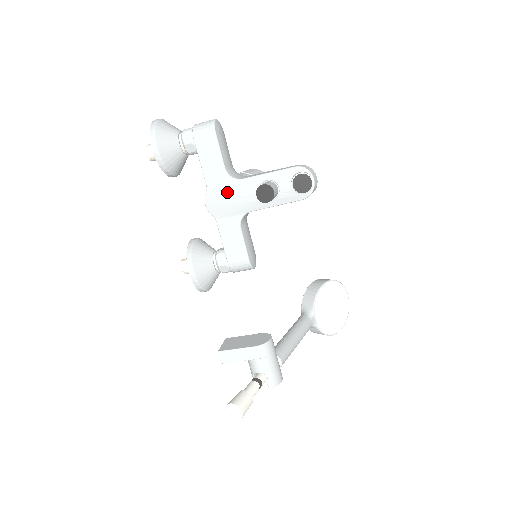
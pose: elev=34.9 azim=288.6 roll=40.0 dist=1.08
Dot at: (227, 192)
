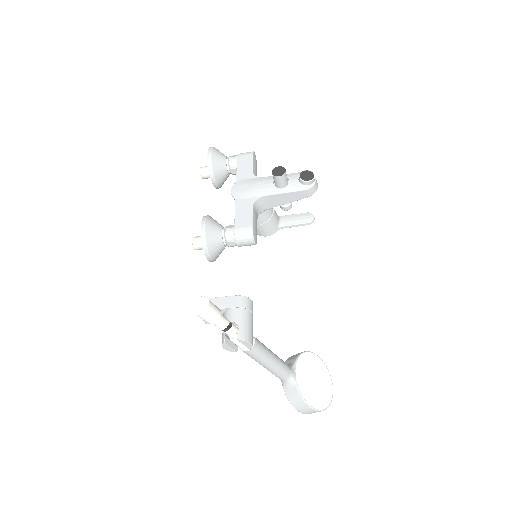
Dot at: (250, 183)
